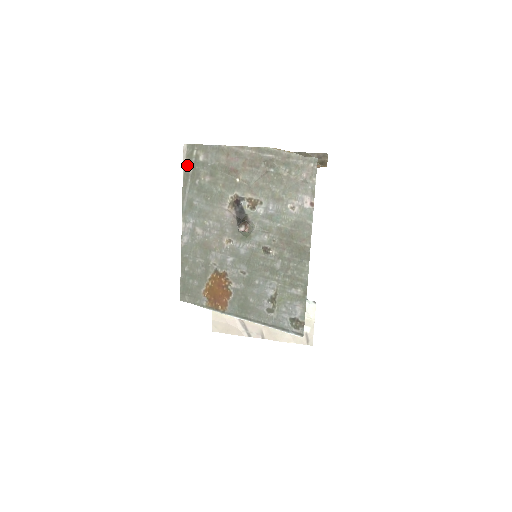
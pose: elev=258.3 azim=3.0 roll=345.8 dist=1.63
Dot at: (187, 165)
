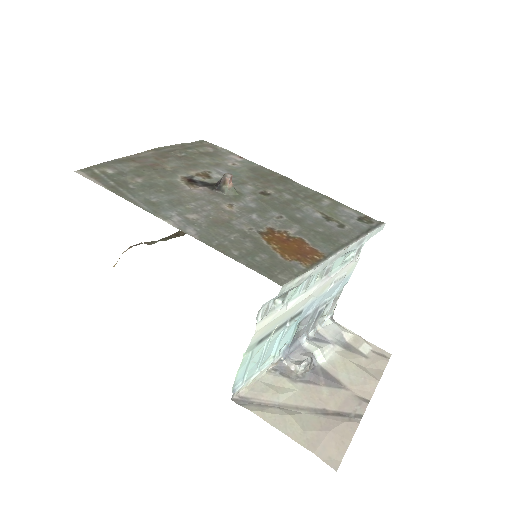
Dot at: (101, 182)
